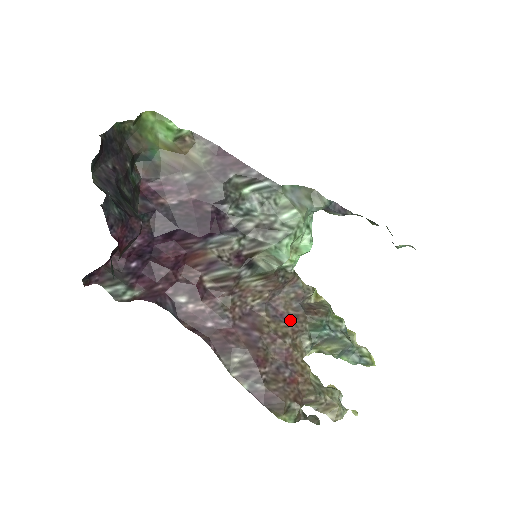
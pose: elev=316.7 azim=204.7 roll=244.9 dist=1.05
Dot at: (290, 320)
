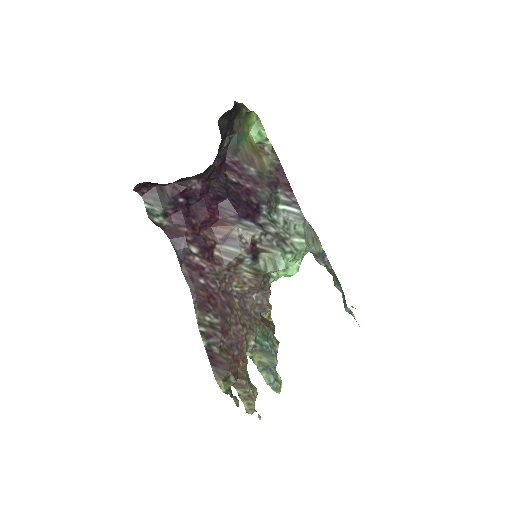
Dot at: (250, 318)
